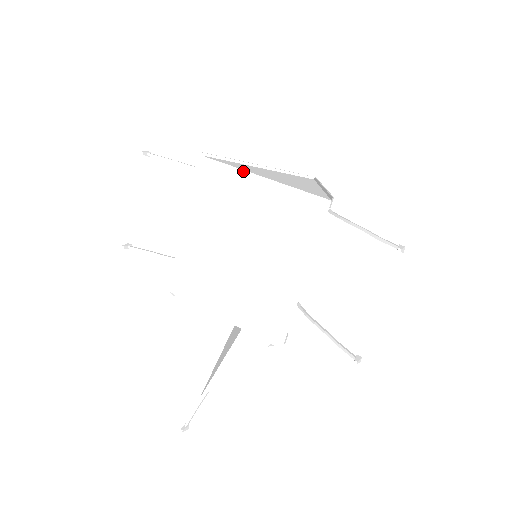
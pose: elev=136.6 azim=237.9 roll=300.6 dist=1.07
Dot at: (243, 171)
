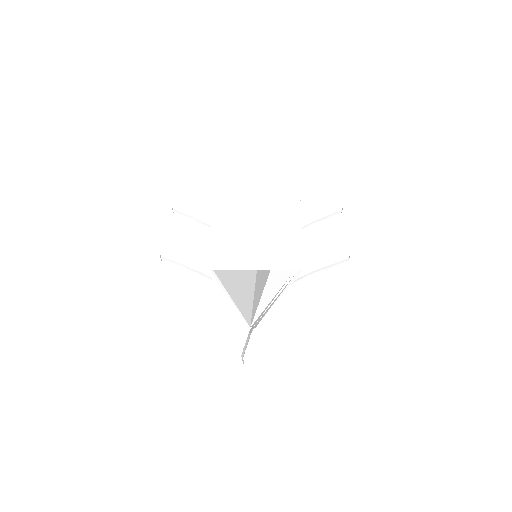
Dot at: (245, 202)
